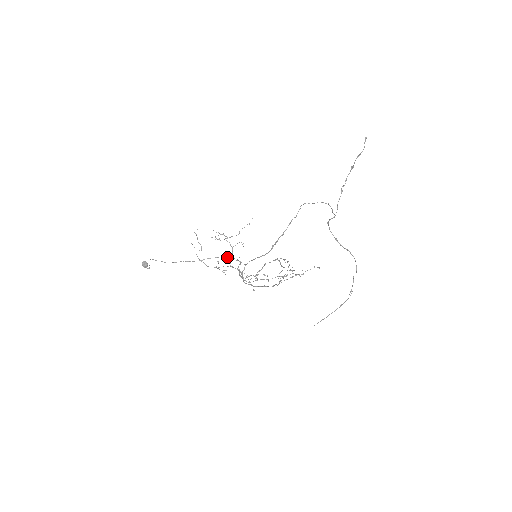
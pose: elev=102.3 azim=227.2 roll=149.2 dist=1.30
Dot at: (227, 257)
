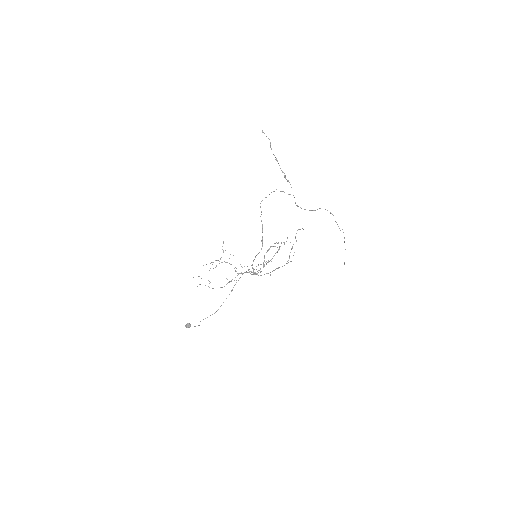
Dot at: occluded
